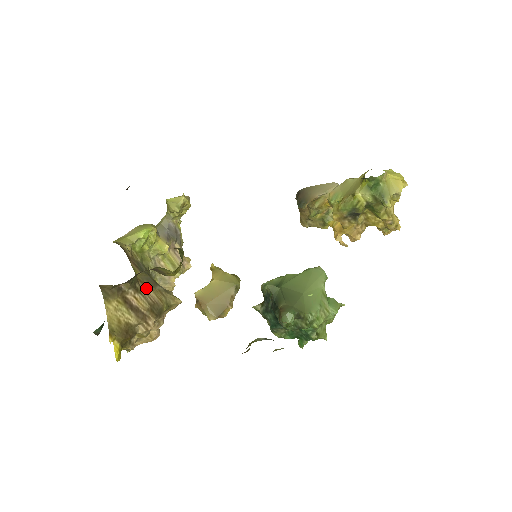
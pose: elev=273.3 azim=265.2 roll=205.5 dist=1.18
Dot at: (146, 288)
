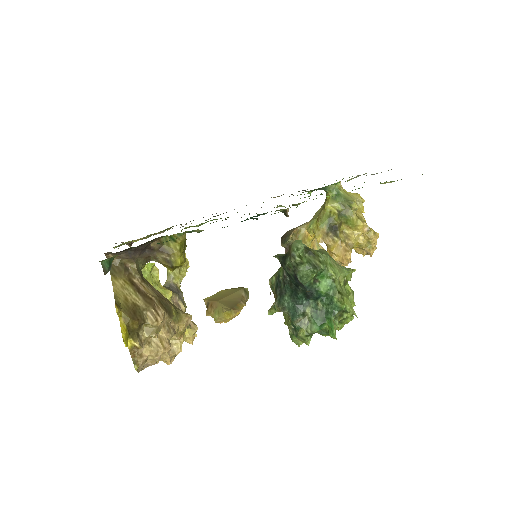
Dot at: (153, 287)
